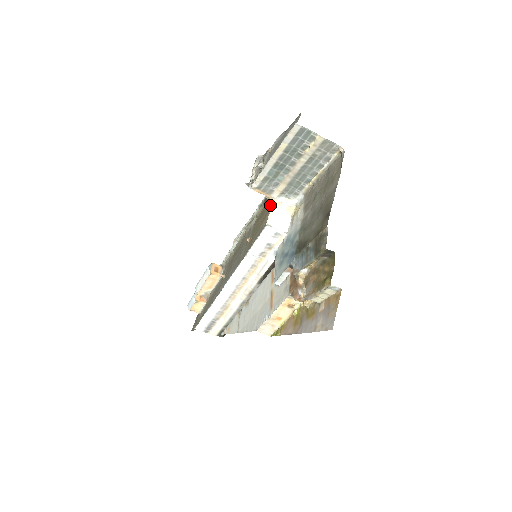
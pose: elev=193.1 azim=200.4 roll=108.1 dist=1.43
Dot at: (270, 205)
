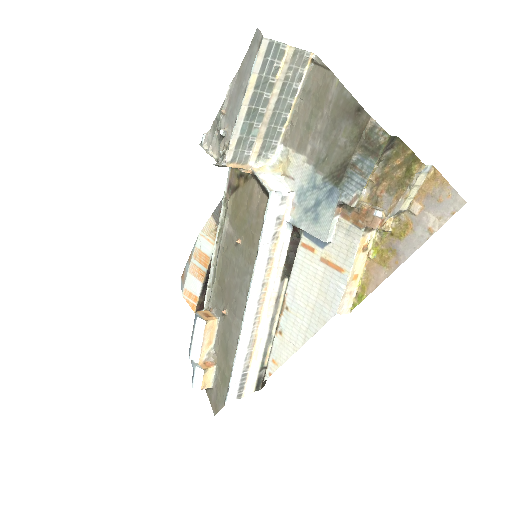
Dot at: (246, 182)
